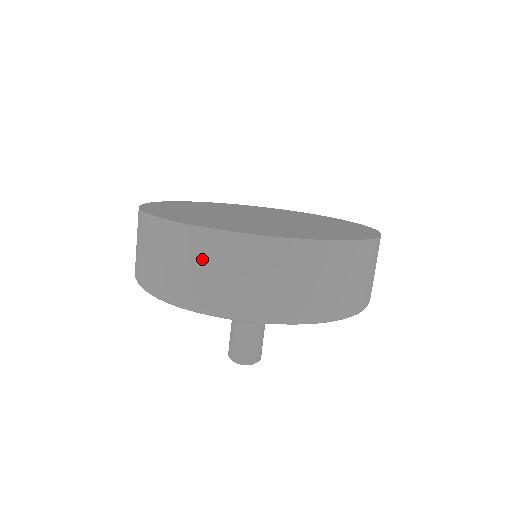
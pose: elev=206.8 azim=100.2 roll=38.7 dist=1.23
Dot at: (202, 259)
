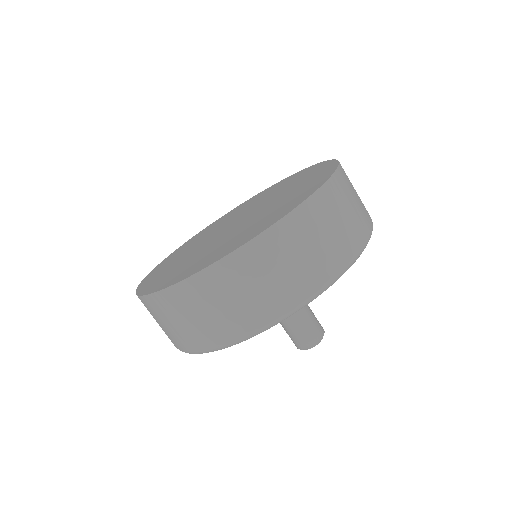
Dot at: (170, 316)
